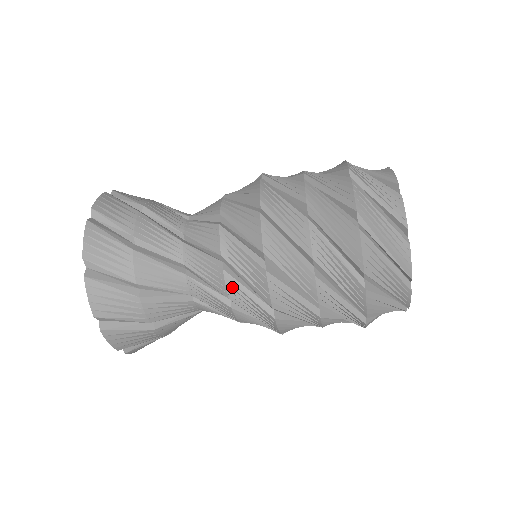
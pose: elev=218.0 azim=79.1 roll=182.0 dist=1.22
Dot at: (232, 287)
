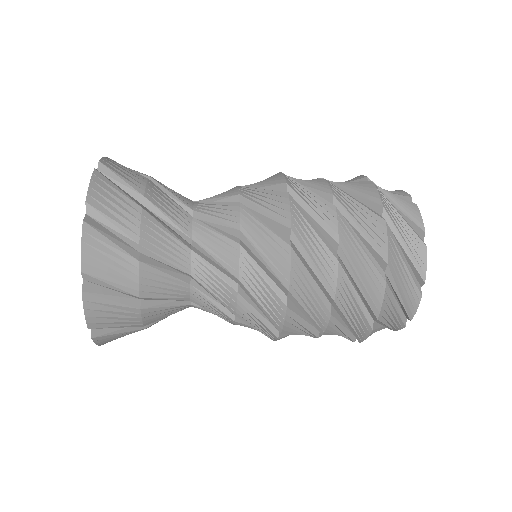
Dot at: (243, 308)
